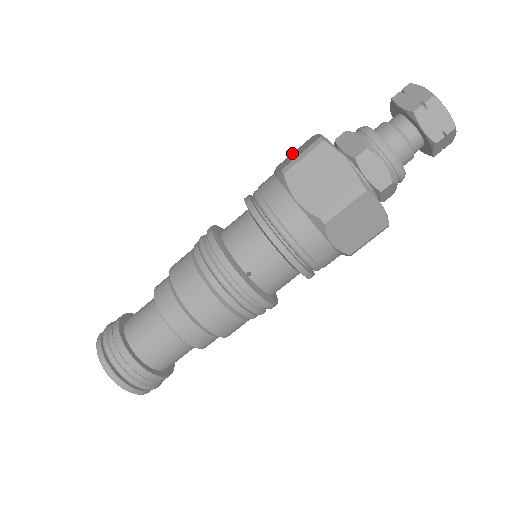
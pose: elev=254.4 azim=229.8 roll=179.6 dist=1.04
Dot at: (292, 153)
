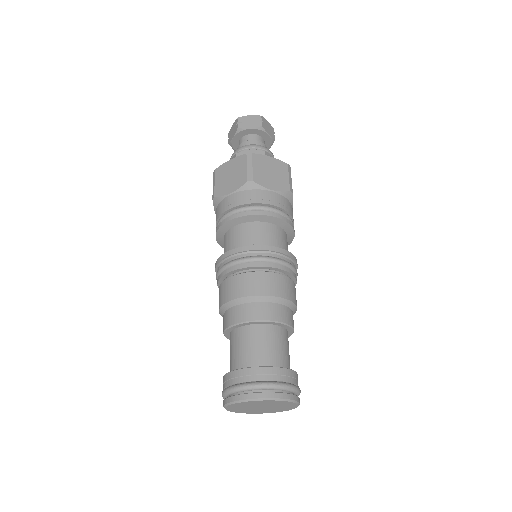
Dot at: occluded
